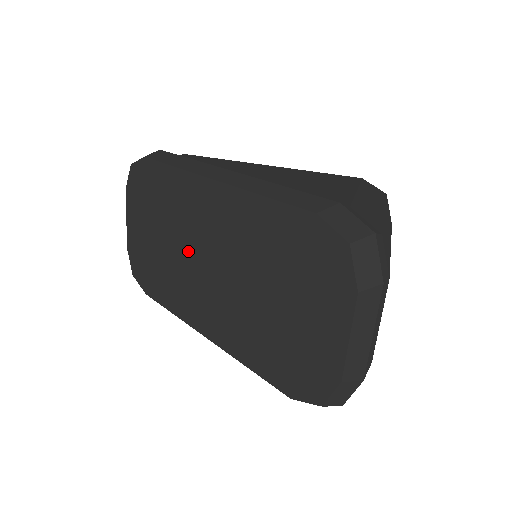
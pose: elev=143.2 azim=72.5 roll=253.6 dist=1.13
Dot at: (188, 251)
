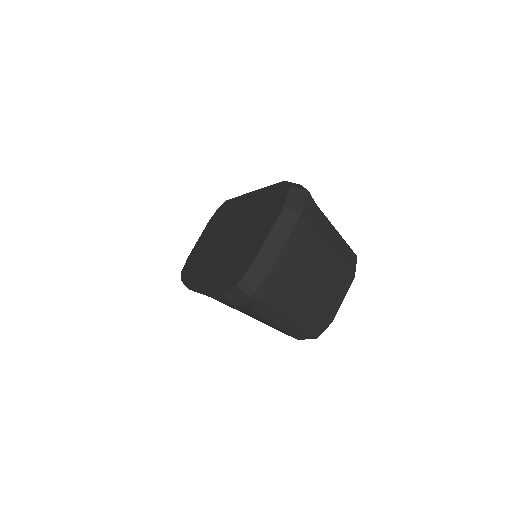
Dot at: (219, 237)
